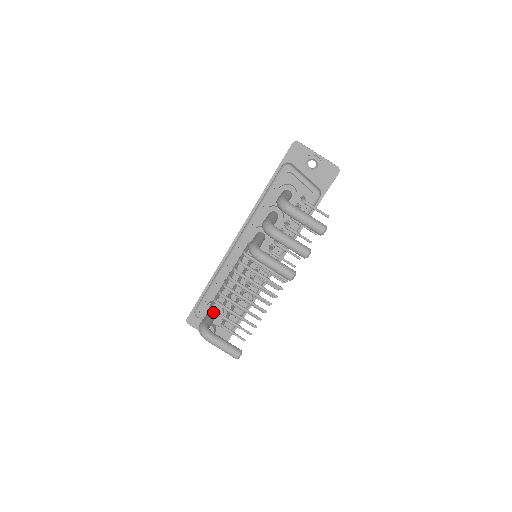
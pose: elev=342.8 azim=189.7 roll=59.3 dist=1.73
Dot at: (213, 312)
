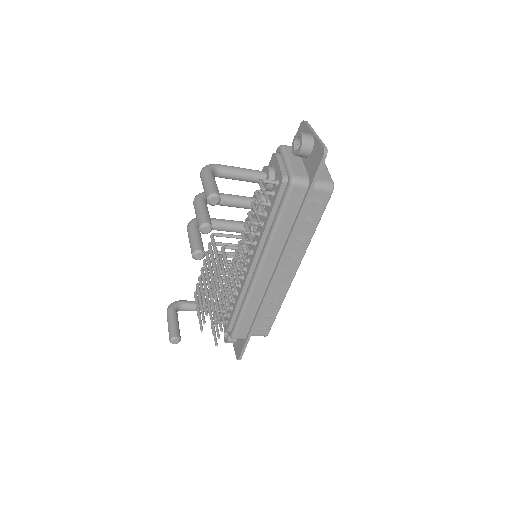
Dot at: (194, 295)
